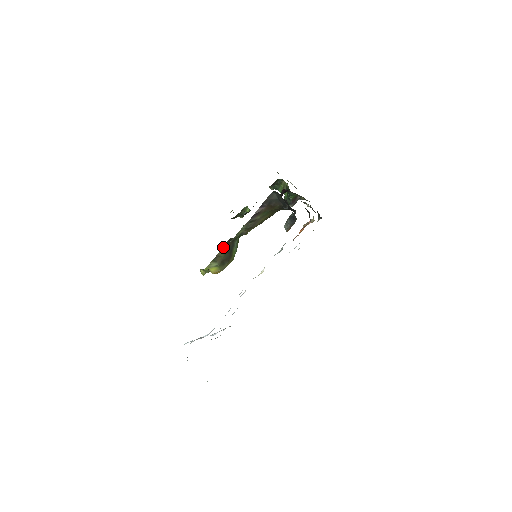
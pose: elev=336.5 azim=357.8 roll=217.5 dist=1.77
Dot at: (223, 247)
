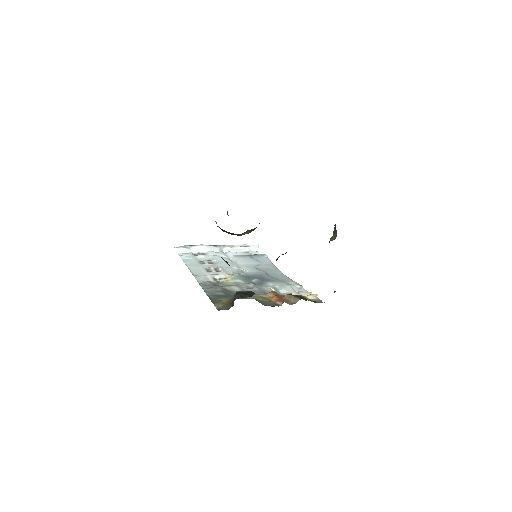
Dot at: occluded
